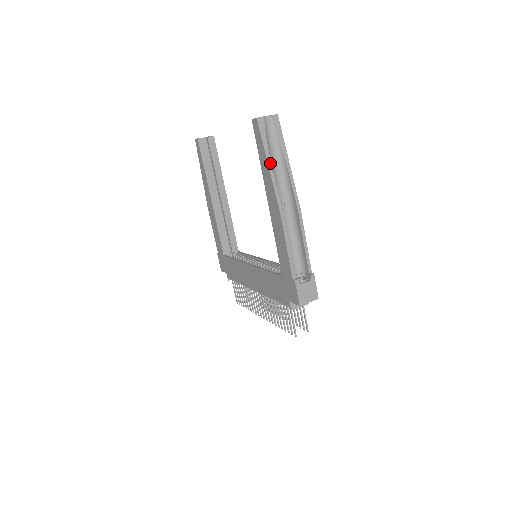
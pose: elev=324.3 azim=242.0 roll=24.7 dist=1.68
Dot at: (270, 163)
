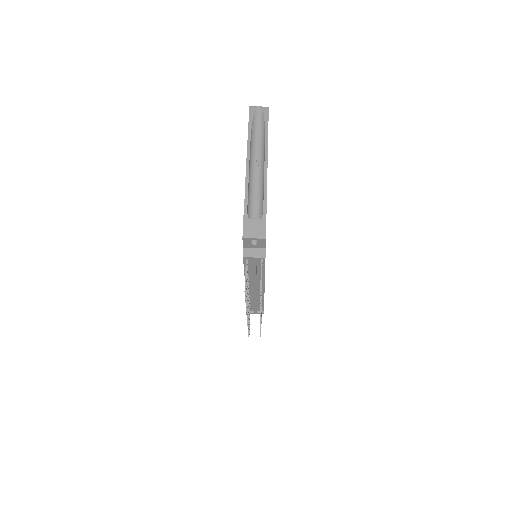
Dot at: (250, 131)
